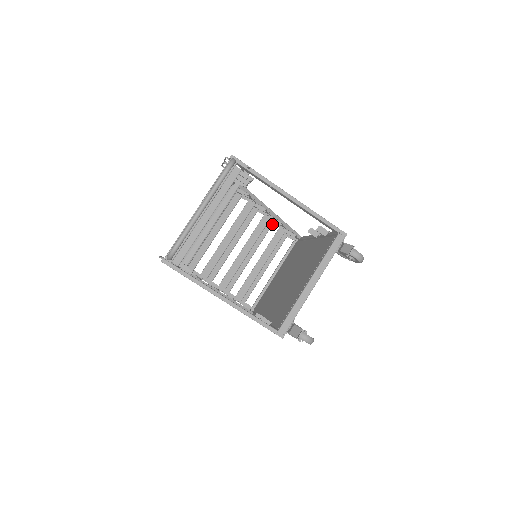
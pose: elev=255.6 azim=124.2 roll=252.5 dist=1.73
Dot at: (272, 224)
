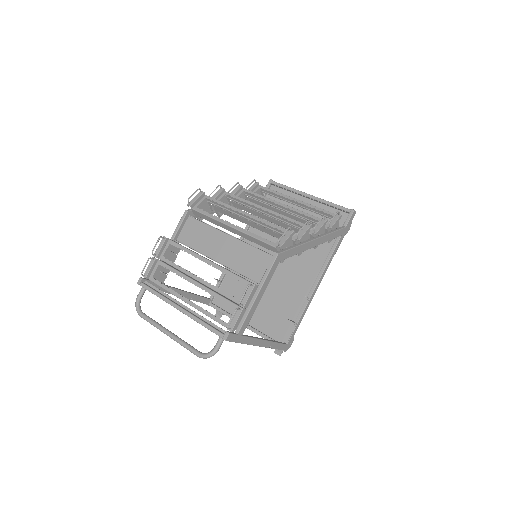
Dot at: occluded
